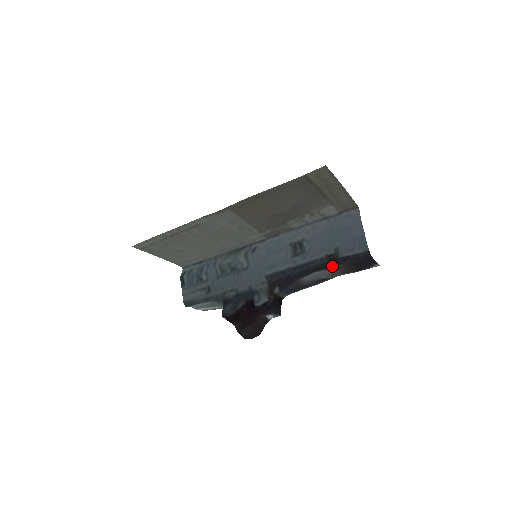
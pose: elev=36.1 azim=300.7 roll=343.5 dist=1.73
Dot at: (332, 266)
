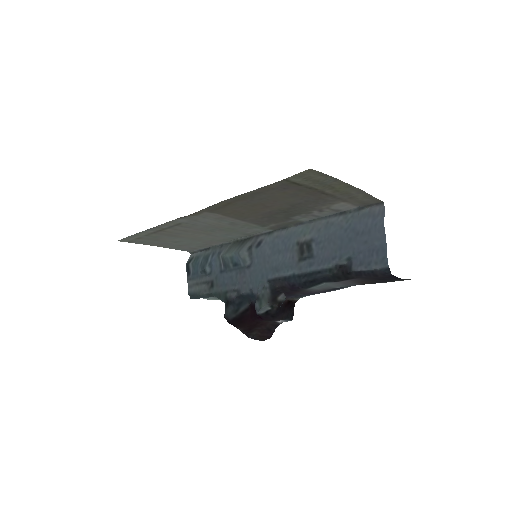
Dot at: (344, 279)
